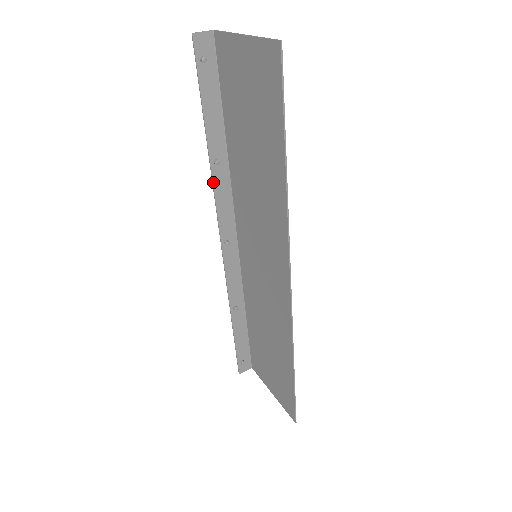
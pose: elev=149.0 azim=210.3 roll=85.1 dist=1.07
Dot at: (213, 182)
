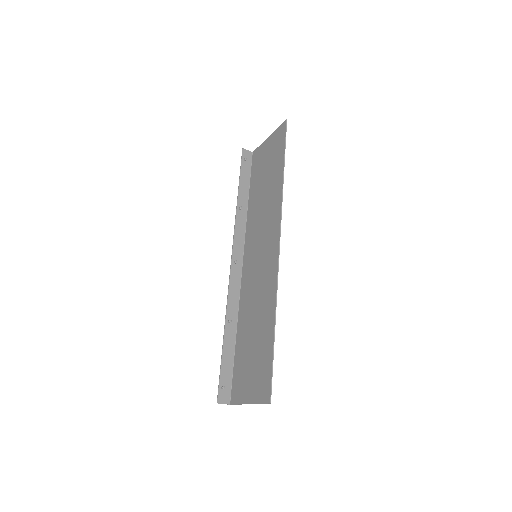
Dot at: (236, 219)
